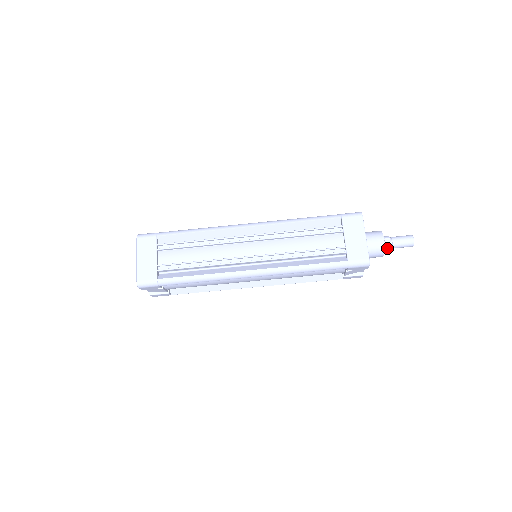
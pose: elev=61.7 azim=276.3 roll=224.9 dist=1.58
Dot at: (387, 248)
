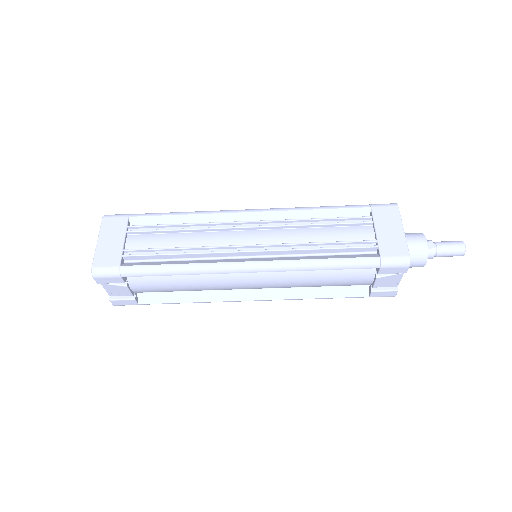
Dot at: (430, 254)
